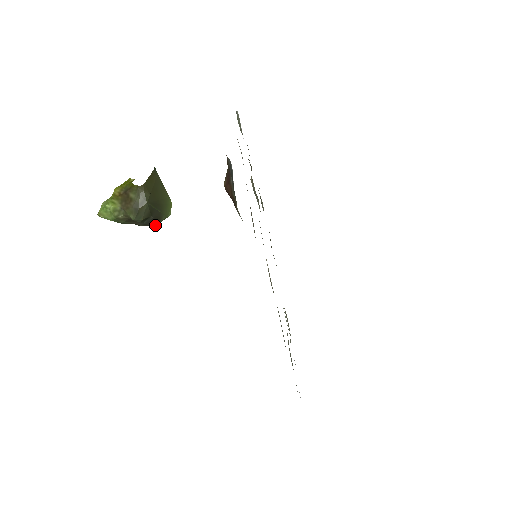
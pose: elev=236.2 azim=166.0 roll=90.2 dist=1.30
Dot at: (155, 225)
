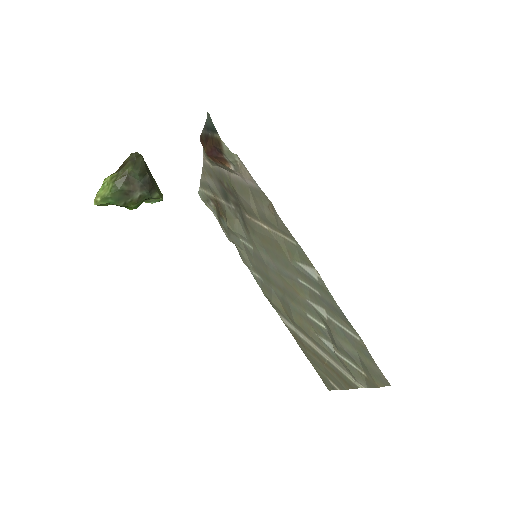
Dot at: (151, 197)
